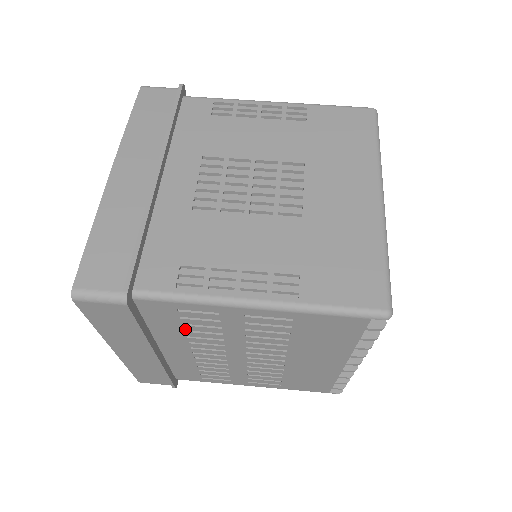
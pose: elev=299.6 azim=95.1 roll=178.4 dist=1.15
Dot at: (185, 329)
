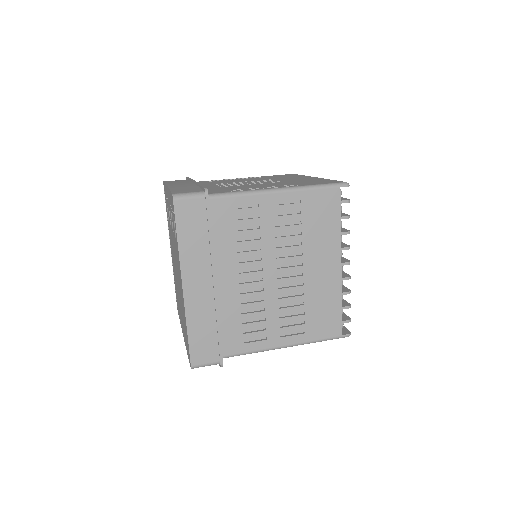
Dot at: (236, 238)
